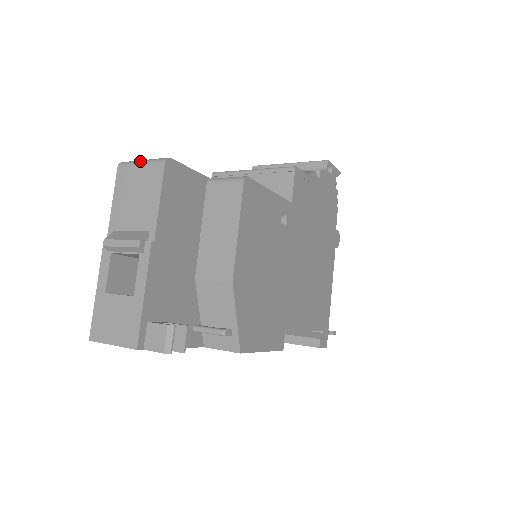
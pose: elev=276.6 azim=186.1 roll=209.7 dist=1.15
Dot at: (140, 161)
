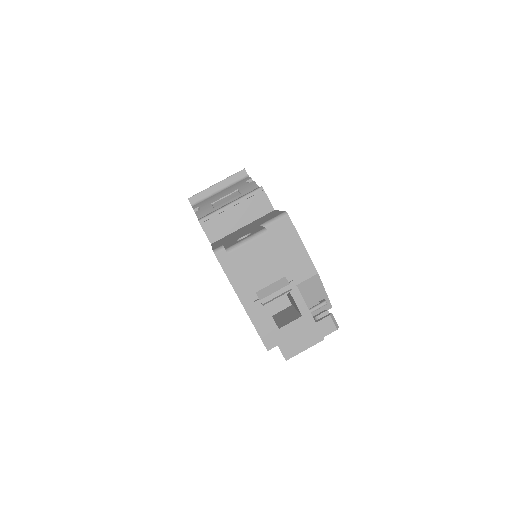
Dot at: (245, 241)
